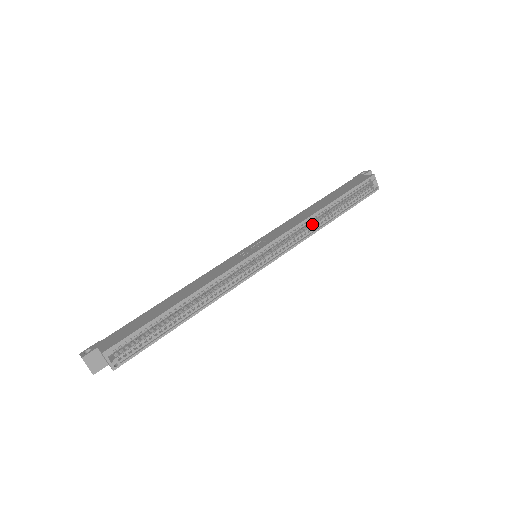
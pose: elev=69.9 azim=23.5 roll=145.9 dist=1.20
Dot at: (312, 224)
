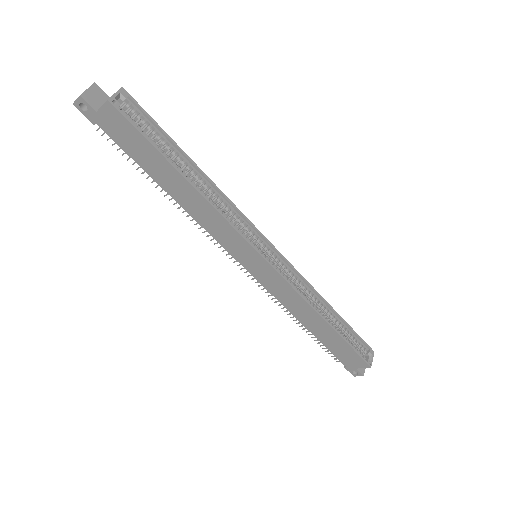
Dot at: (311, 303)
